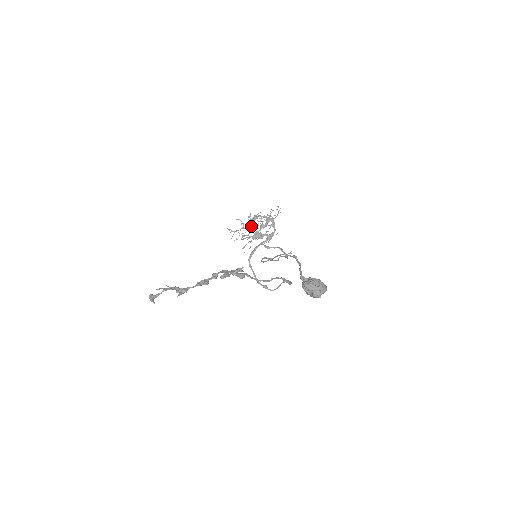
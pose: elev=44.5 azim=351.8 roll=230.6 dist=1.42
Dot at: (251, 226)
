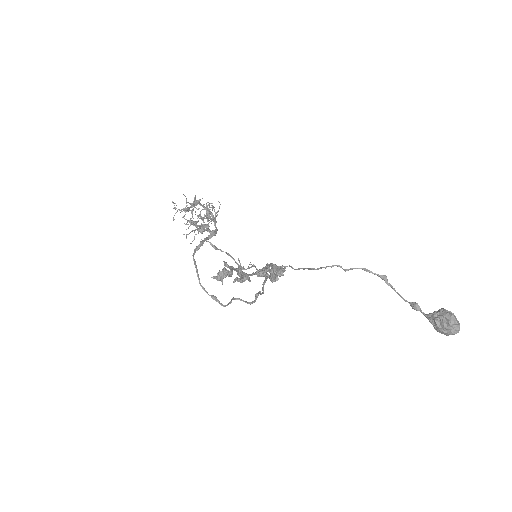
Dot at: occluded
